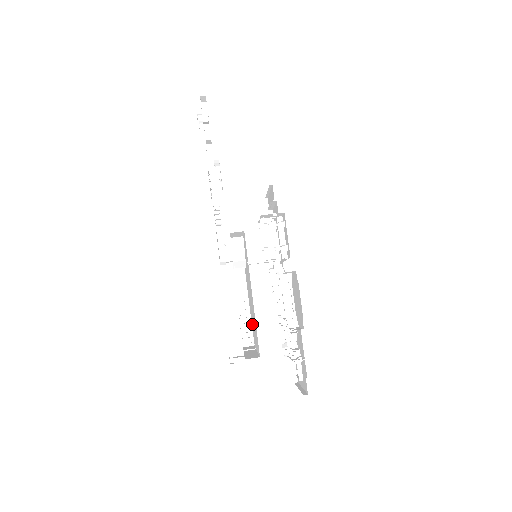
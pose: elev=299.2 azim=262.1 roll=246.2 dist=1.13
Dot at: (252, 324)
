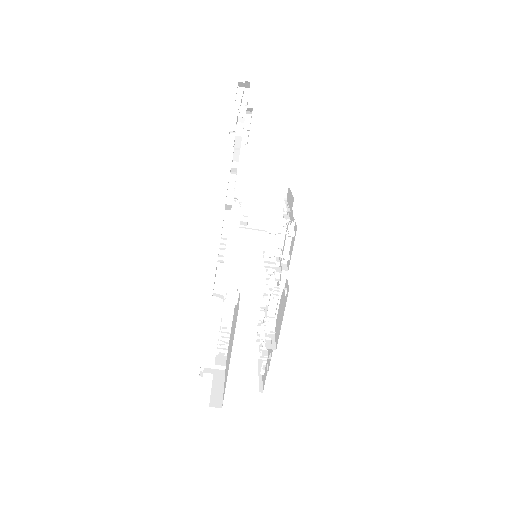
Dot at: occluded
